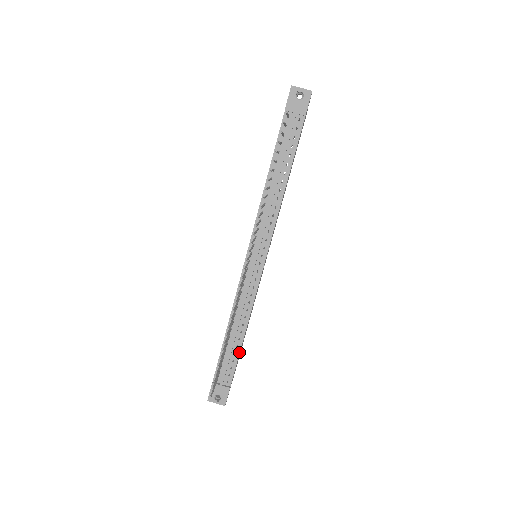
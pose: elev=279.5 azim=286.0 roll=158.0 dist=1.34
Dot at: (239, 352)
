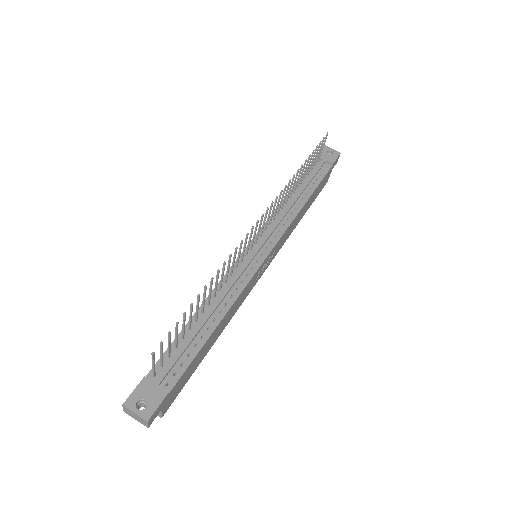
Dot at: (202, 345)
